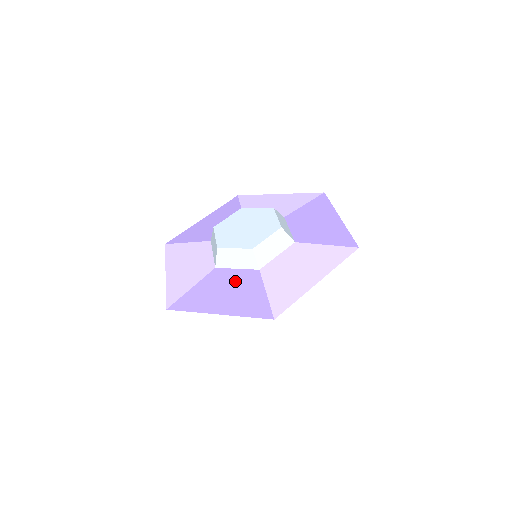
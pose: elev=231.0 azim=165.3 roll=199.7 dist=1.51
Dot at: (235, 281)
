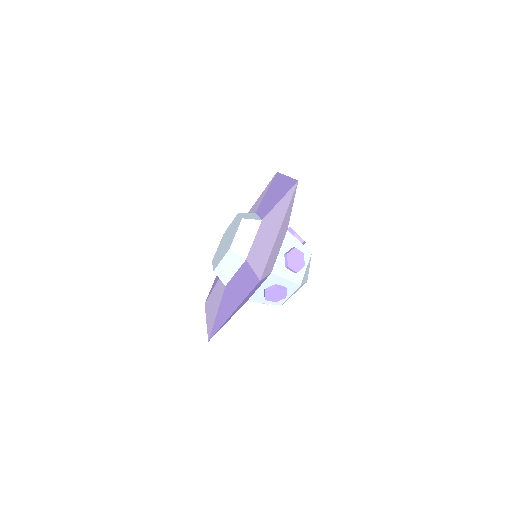
Dot at: (236, 282)
